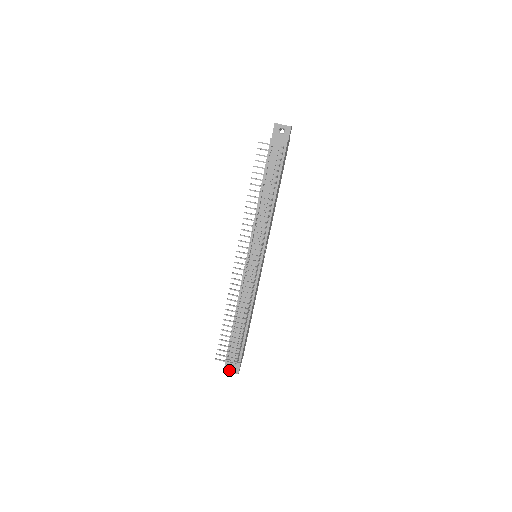
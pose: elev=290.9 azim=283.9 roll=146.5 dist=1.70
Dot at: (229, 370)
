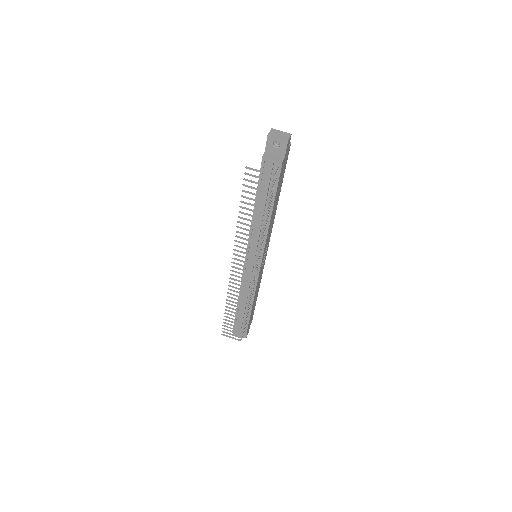
Dot at: (238, 335)
